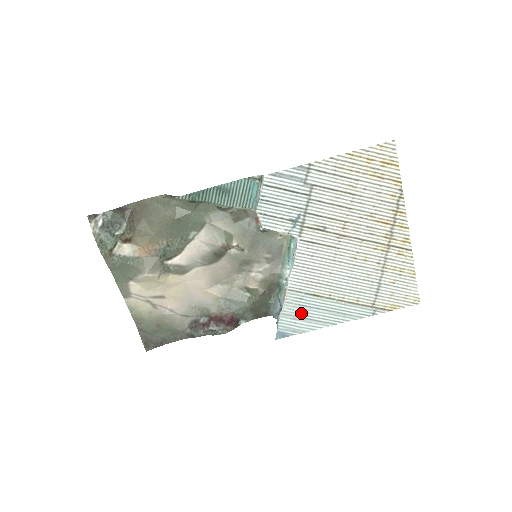
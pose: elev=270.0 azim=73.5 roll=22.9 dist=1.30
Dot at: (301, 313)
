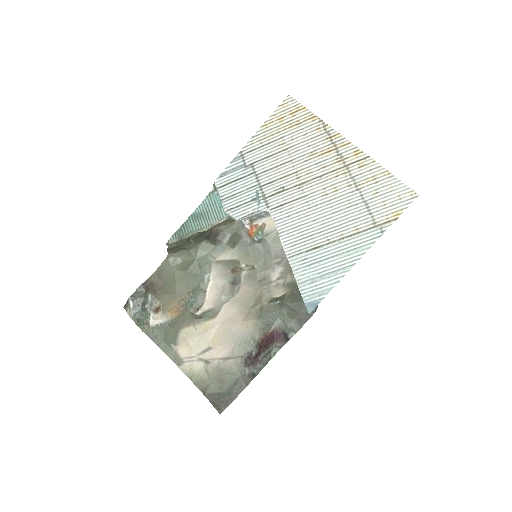
Dot at: (315, 273)
